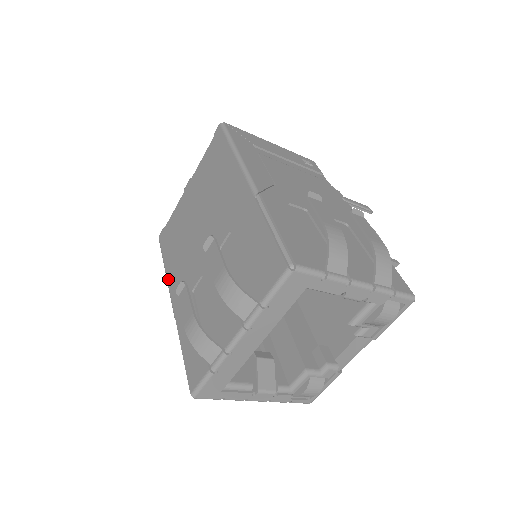
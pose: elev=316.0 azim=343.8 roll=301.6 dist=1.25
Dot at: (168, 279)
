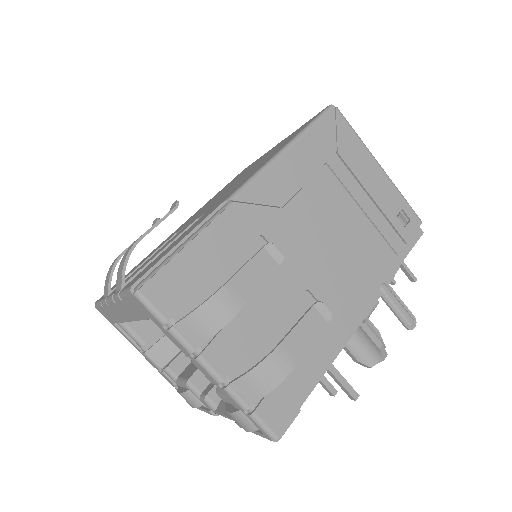
Dot at: (200, 208)
